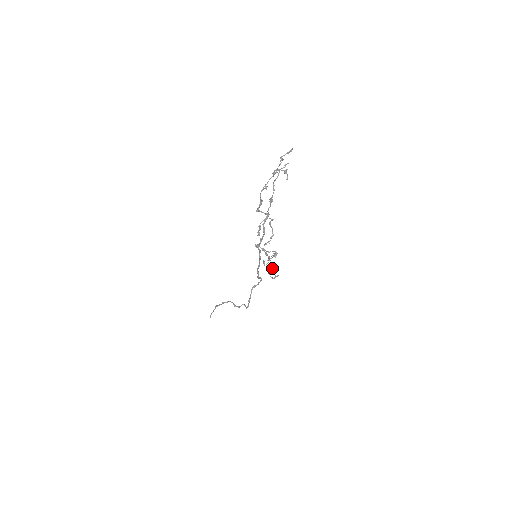
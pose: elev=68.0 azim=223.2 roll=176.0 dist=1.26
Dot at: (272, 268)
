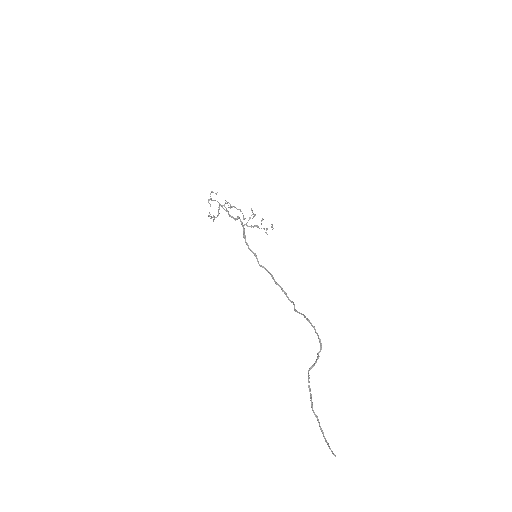
Dot at: (262, 219)
